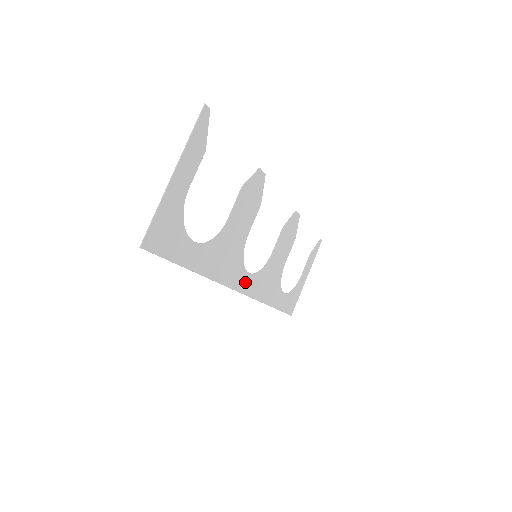
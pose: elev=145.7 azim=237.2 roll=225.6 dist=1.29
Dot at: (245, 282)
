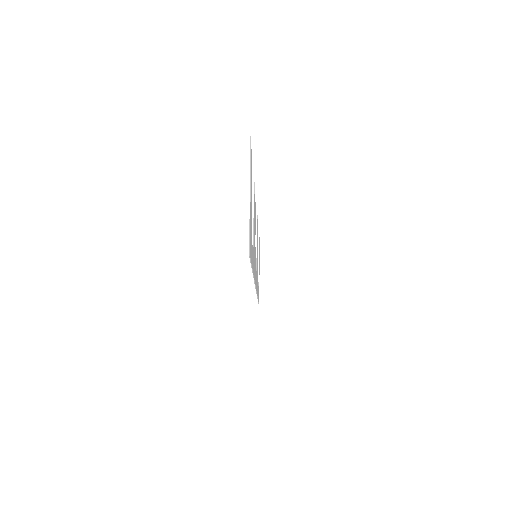
Dot at: occluded
